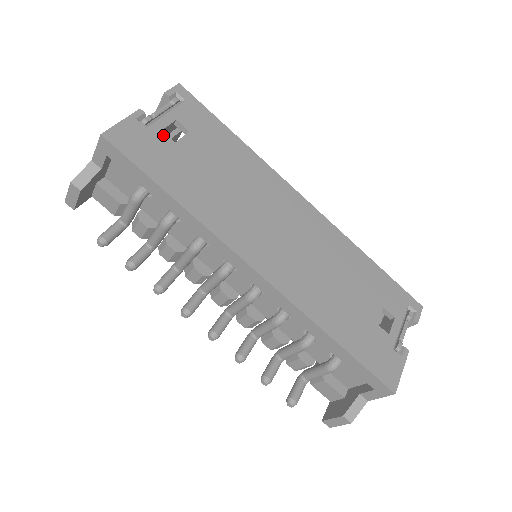
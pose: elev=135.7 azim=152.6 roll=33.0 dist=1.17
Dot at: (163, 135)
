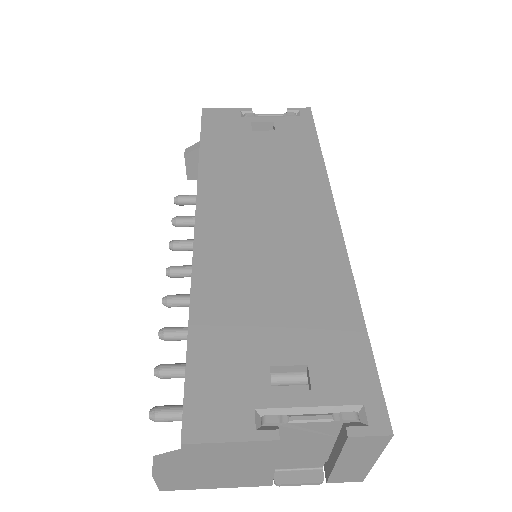
Dot at: (248, 124)
